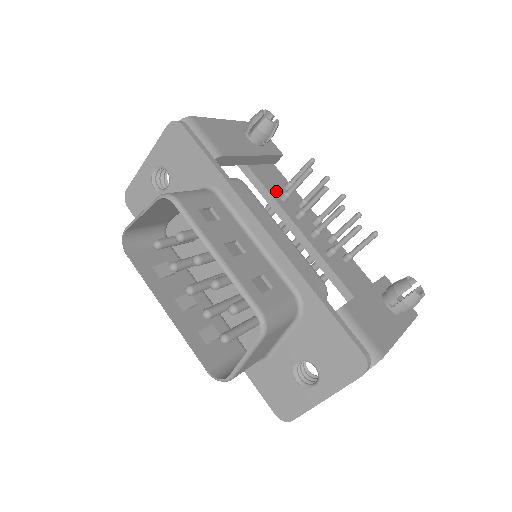
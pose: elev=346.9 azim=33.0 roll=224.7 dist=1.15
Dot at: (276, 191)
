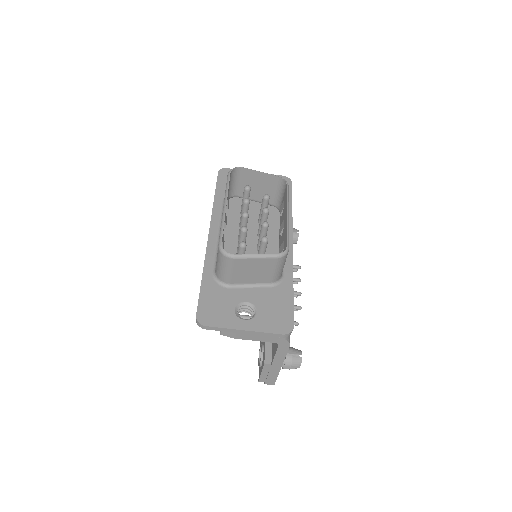
Dot at: occluded
